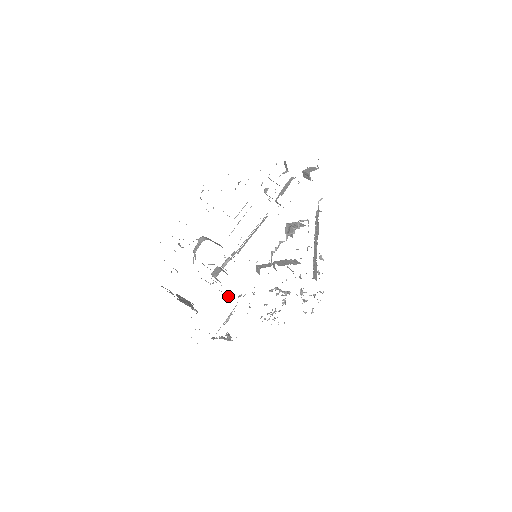
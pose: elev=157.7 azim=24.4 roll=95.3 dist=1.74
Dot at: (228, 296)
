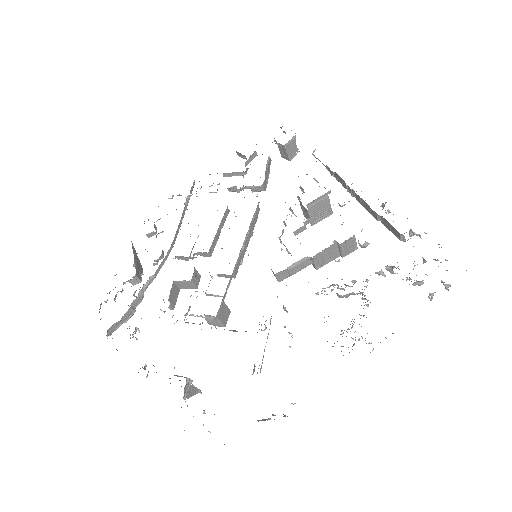
Dot at: (236, 331)
